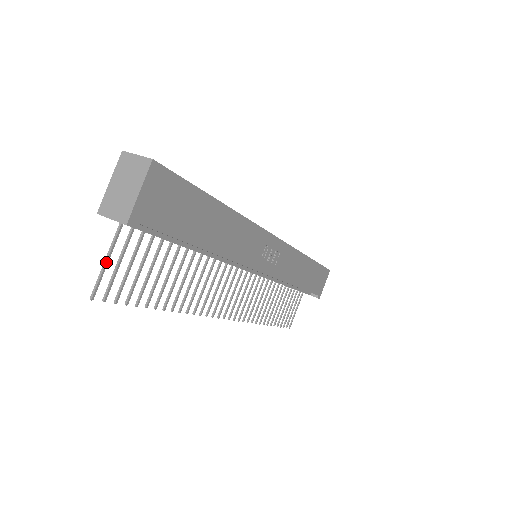
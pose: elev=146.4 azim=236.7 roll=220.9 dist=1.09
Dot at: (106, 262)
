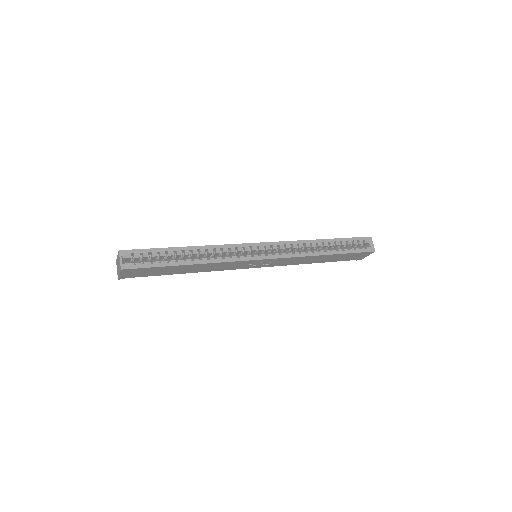
Dot at: occluded
